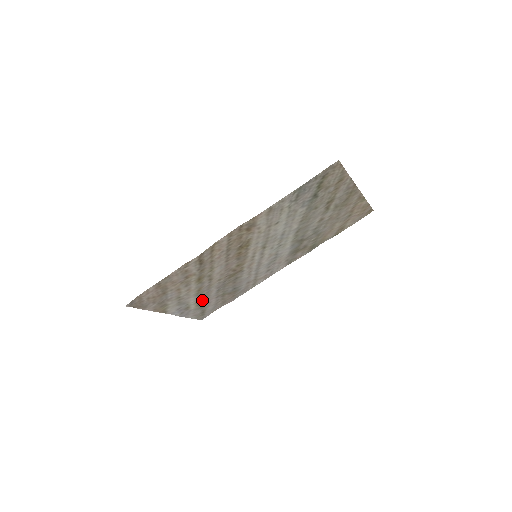
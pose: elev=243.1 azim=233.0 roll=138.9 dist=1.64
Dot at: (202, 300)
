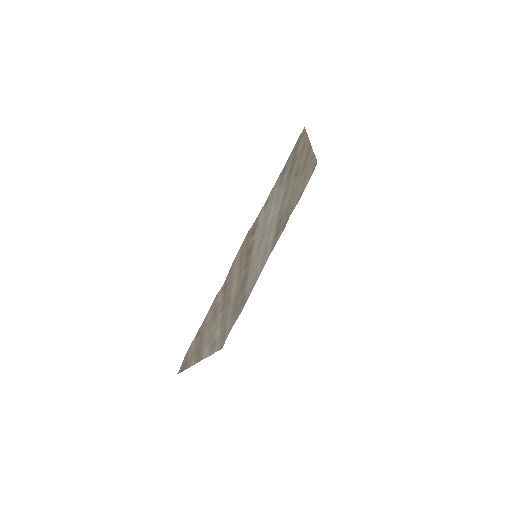
Dot at: (223, 327)
